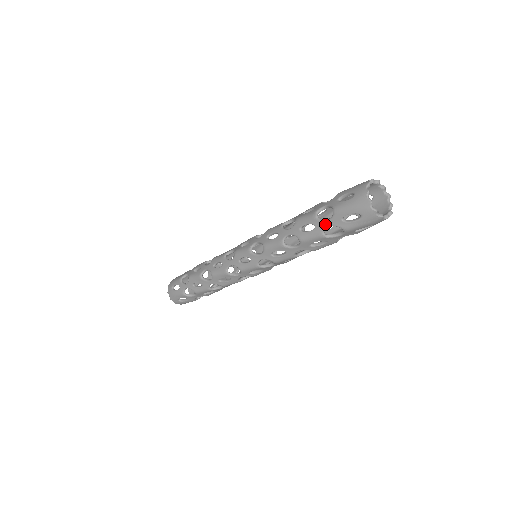
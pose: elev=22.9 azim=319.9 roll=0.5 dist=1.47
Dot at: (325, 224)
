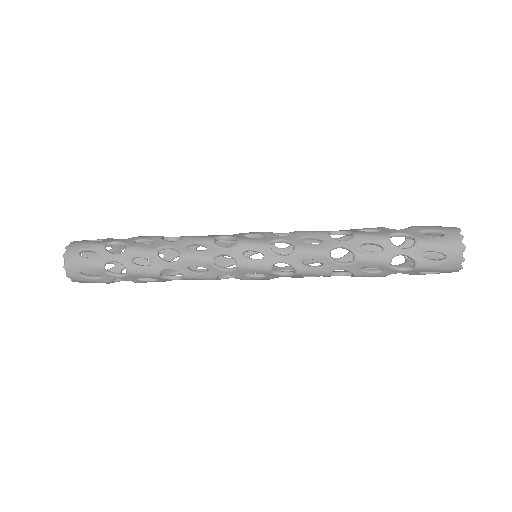
Dot at: (397, 272)
